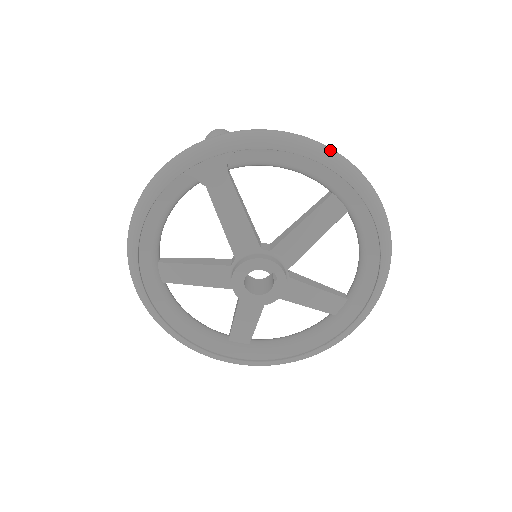
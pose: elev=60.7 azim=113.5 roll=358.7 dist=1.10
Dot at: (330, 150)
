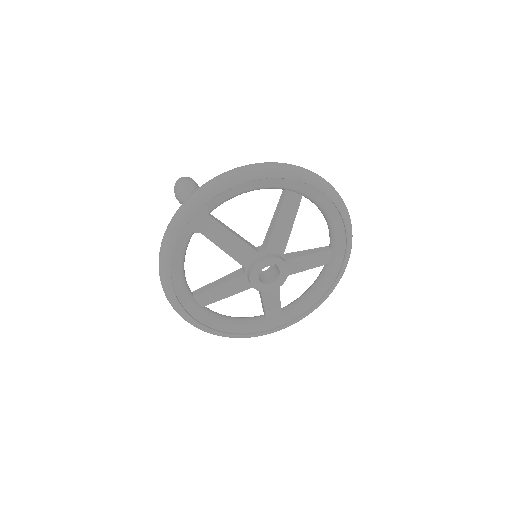
Dot at: (270, 165)
